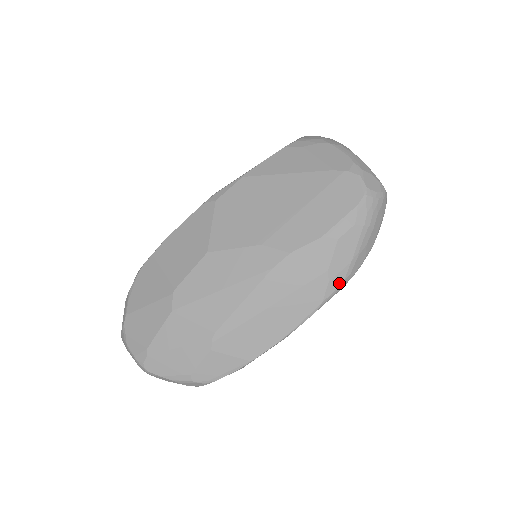
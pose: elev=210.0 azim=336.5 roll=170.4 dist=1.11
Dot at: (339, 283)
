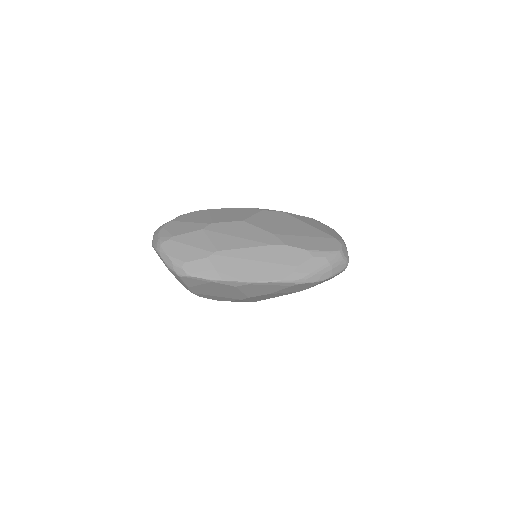
Dot at: (298, 278)
